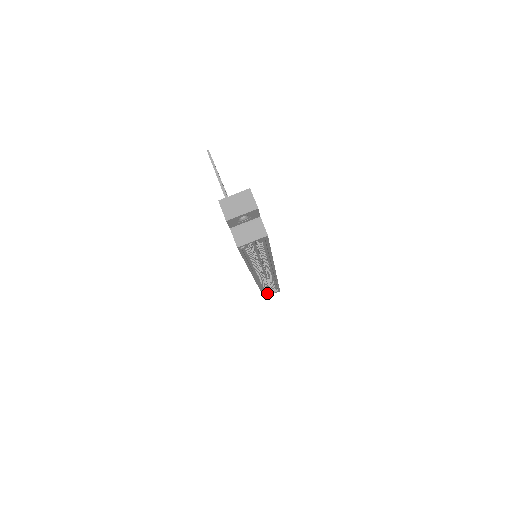
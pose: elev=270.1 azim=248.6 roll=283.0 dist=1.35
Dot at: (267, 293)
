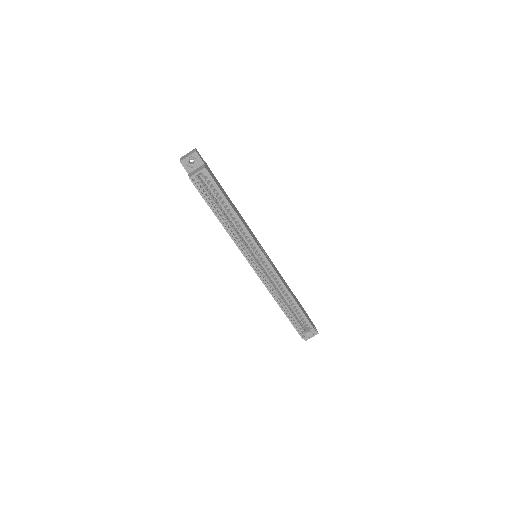
Dot at: (303, 332)
